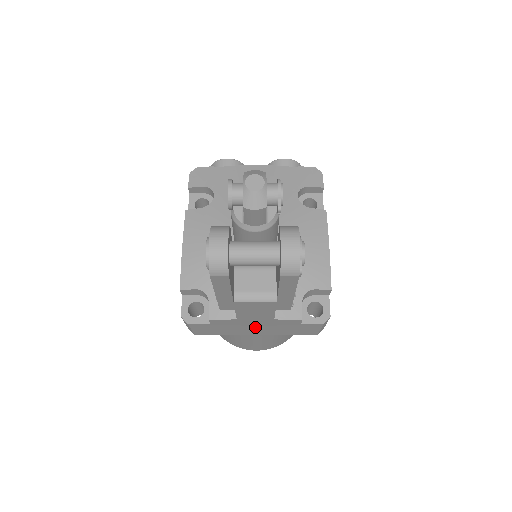
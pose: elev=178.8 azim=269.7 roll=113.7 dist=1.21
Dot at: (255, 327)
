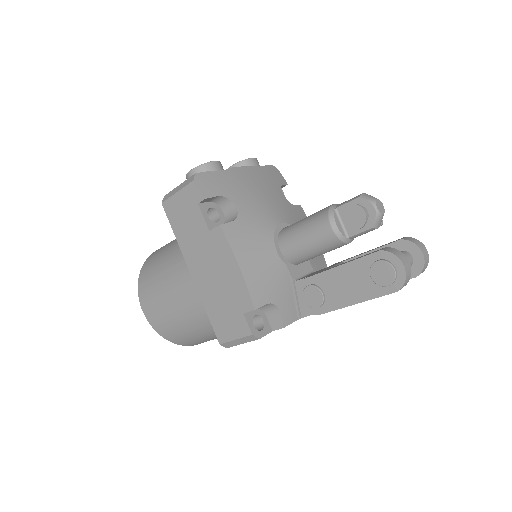
Dot at: occluded
